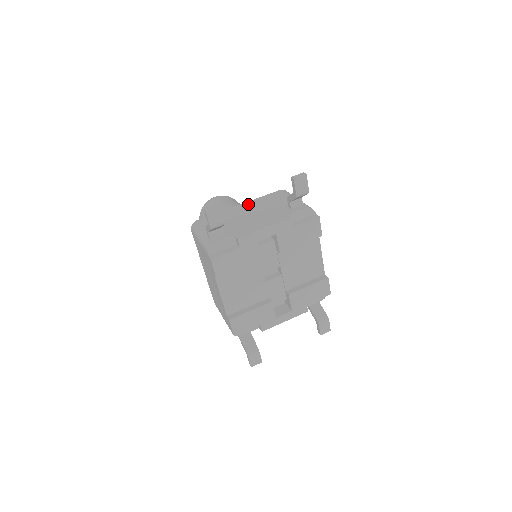
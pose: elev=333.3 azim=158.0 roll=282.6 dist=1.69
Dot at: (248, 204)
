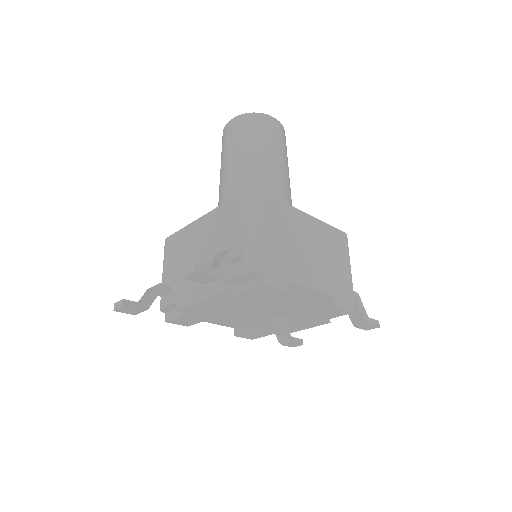
Dot at: (206, 221)
